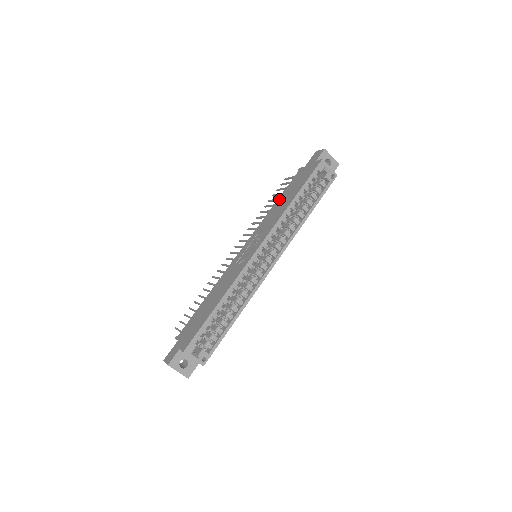
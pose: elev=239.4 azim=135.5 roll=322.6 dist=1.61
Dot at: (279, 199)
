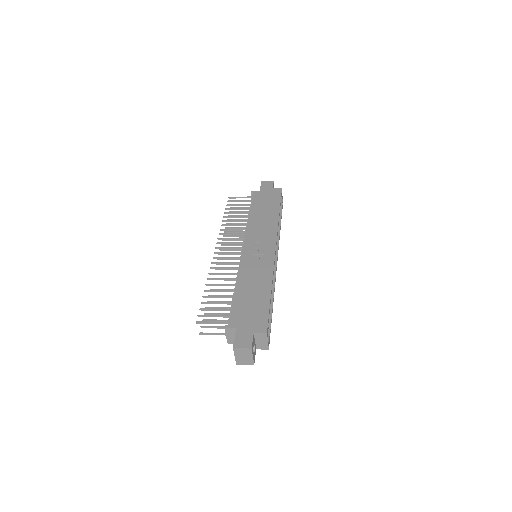
Dot at: (253, 212)
